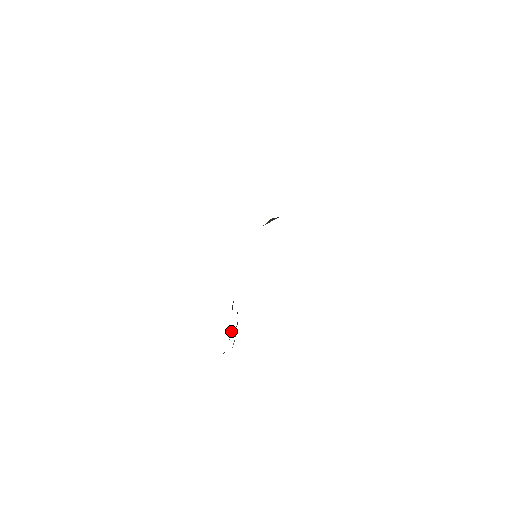
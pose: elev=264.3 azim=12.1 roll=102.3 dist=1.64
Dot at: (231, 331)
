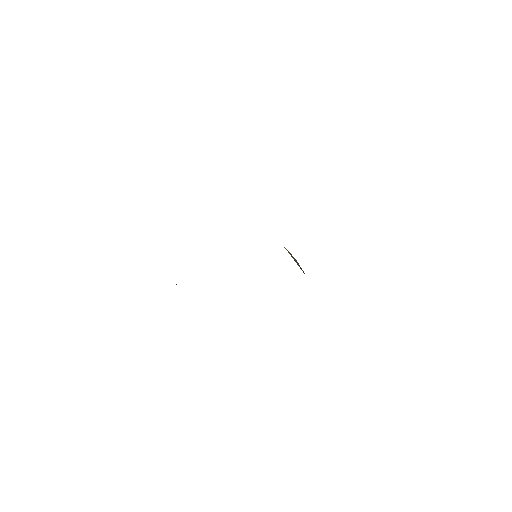
Dot at: occluded
